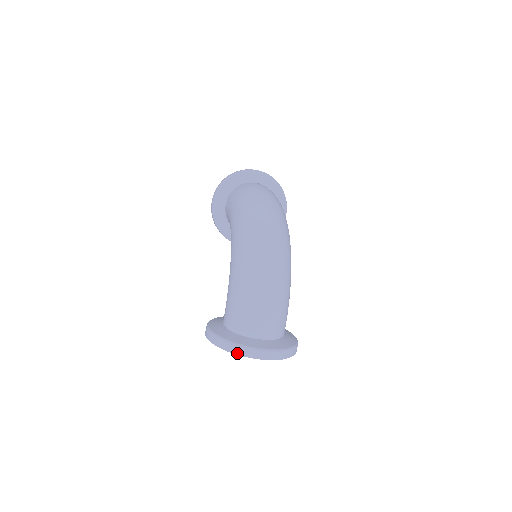
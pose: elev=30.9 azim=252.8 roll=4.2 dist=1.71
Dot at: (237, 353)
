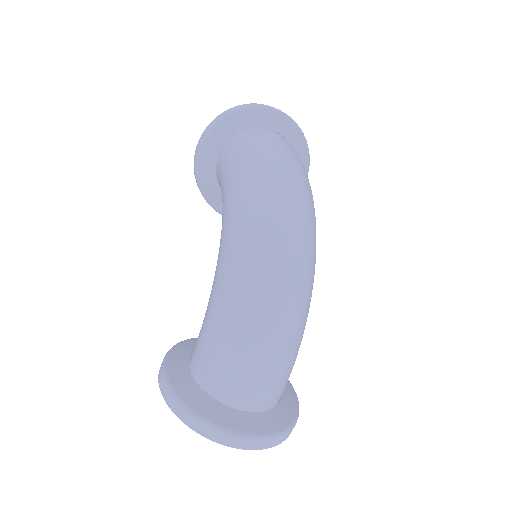
Dot at: (207, 436)
